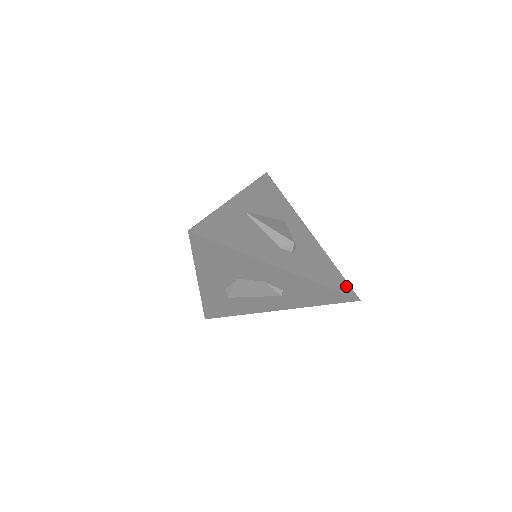
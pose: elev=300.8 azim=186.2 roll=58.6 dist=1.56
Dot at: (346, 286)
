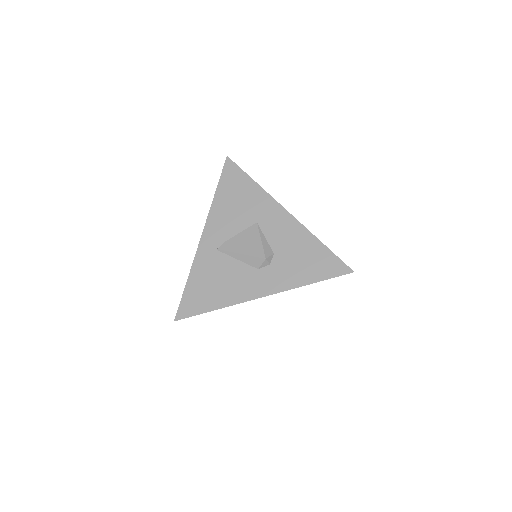
Dot at: (335, 264)
